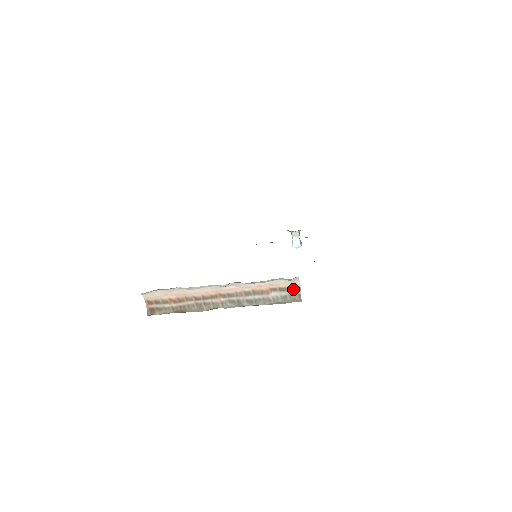
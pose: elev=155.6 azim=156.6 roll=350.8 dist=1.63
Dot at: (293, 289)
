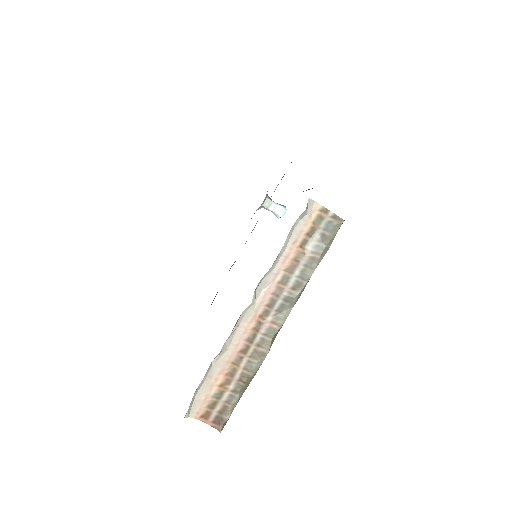
Dot at: (320, 219)
